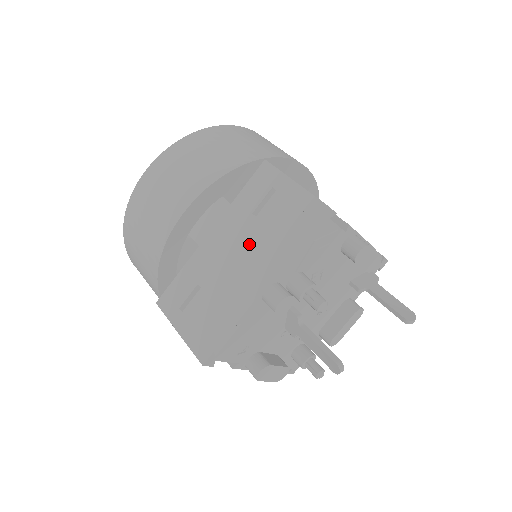
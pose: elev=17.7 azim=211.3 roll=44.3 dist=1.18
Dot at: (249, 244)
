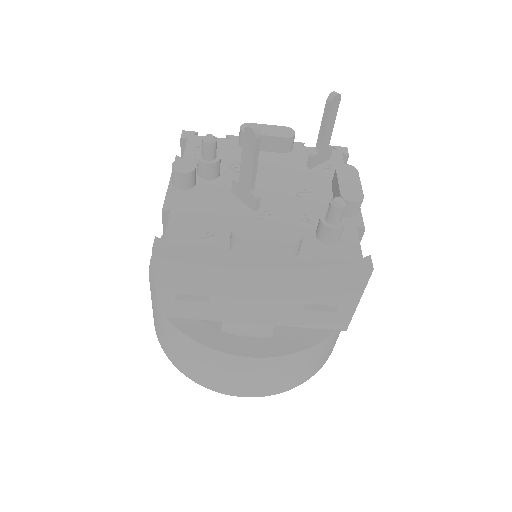
Dot at: occluded
